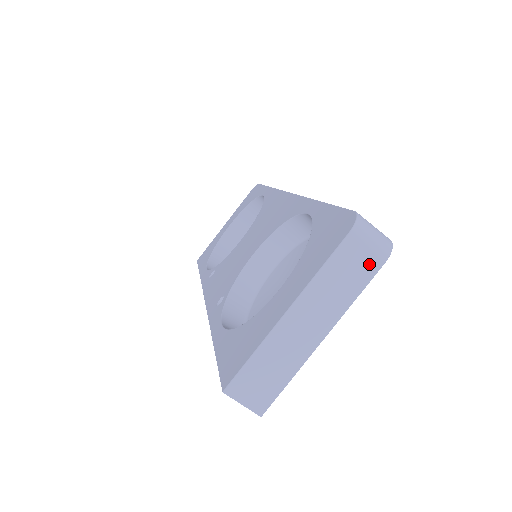
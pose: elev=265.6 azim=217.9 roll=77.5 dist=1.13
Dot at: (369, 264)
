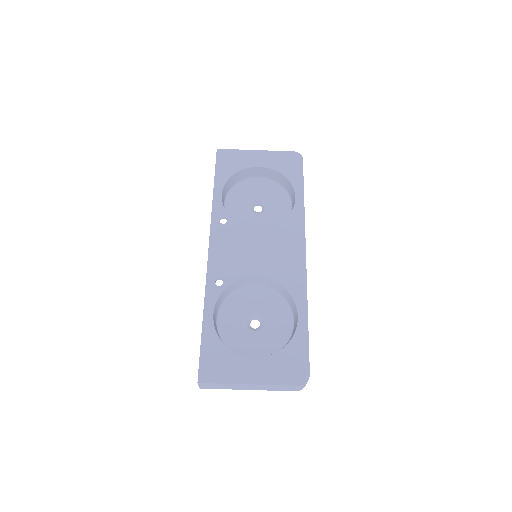
Dot at: (291, 390)
